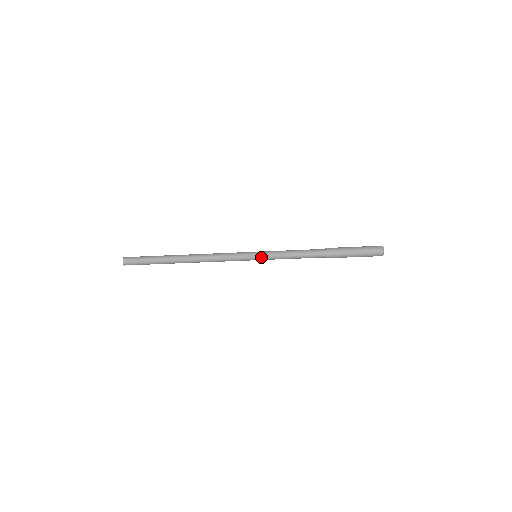
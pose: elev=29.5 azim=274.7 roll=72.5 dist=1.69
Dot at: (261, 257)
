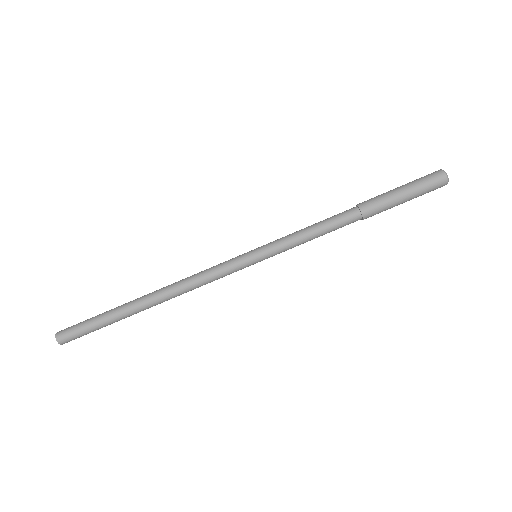
Dot at: (263, 251)
